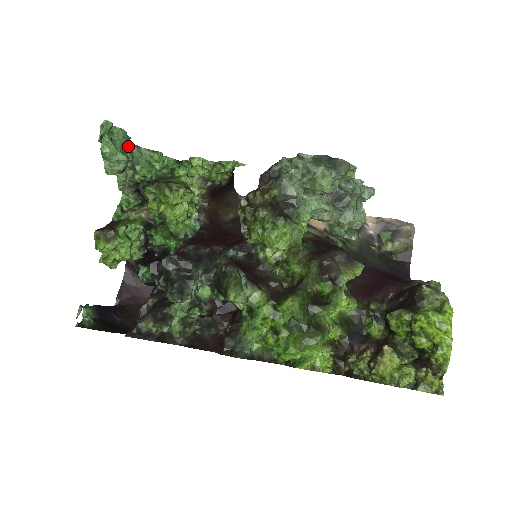
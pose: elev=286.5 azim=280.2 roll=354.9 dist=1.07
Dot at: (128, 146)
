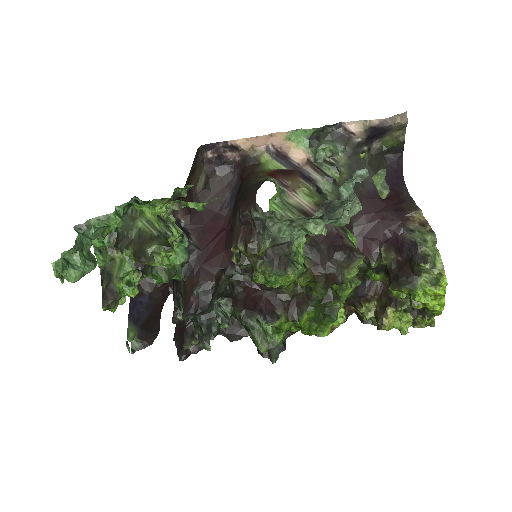
Dot at: (82, 244)
